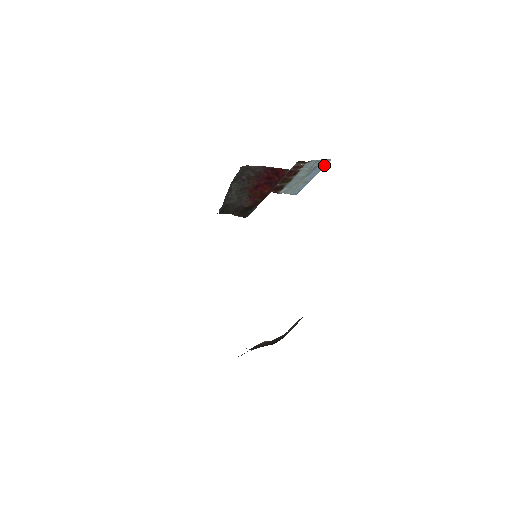
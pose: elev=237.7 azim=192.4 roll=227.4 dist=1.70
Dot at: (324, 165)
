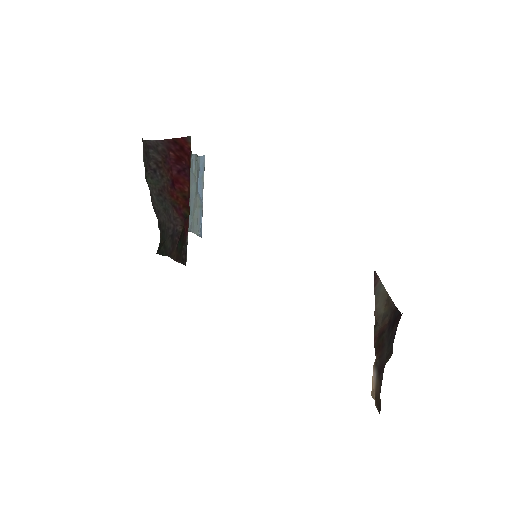
Dot at: (203, 168)
